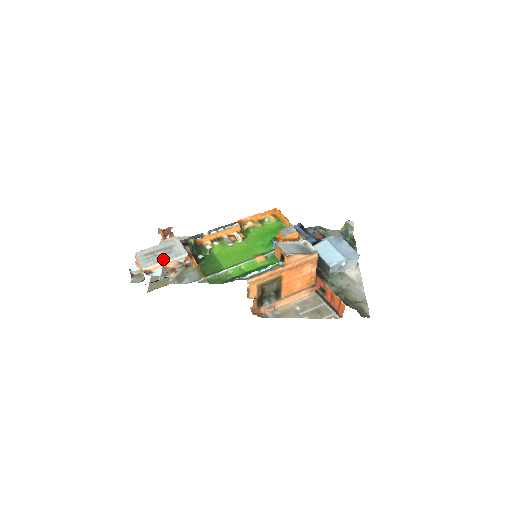
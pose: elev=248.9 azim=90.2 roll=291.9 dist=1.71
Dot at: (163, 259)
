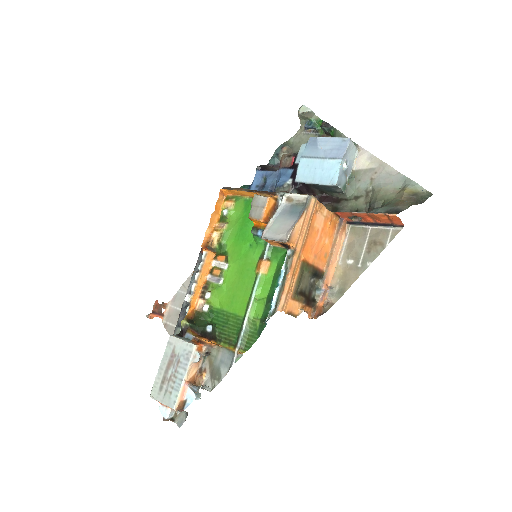
Dot at: (180, 377)
